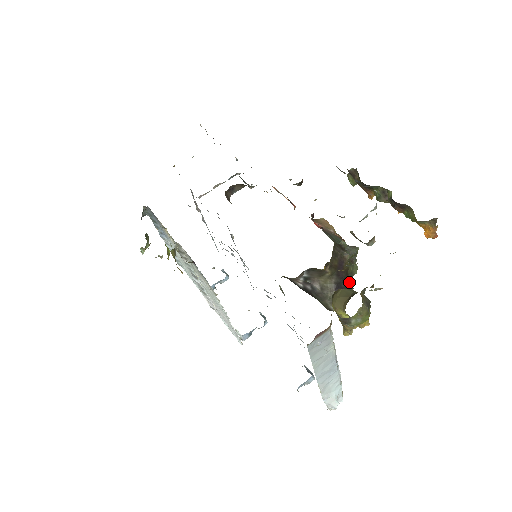
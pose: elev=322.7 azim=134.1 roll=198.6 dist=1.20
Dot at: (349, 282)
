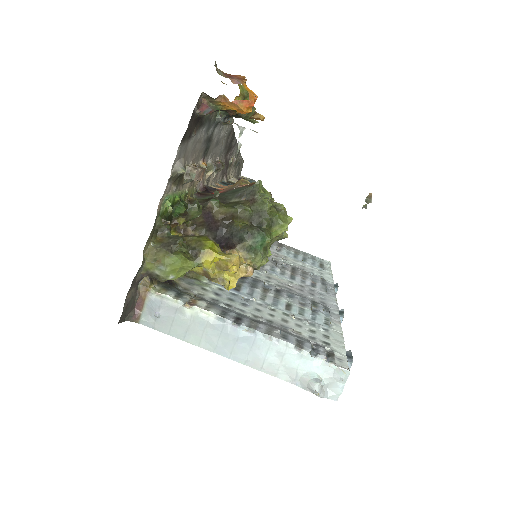
Dot at: (242, 226)
